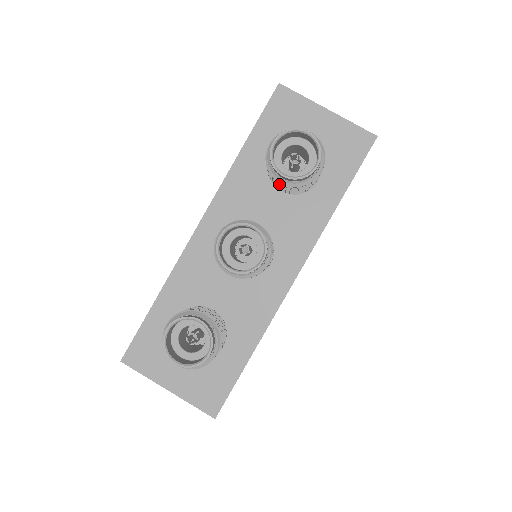
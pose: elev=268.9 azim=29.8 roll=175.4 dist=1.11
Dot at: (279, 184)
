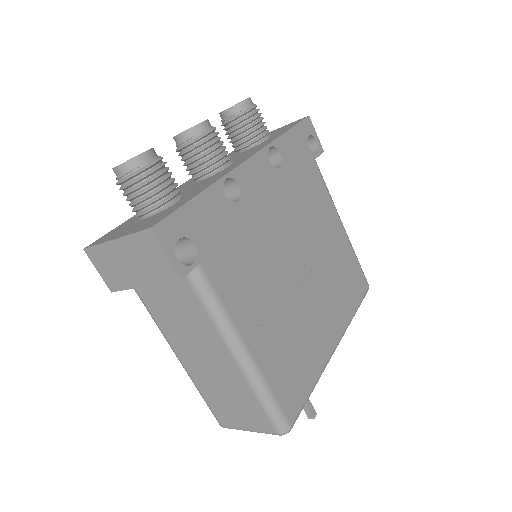
Dot at: (230, 127)
